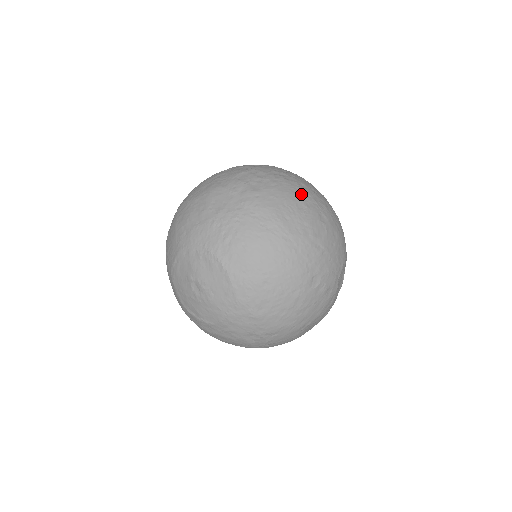
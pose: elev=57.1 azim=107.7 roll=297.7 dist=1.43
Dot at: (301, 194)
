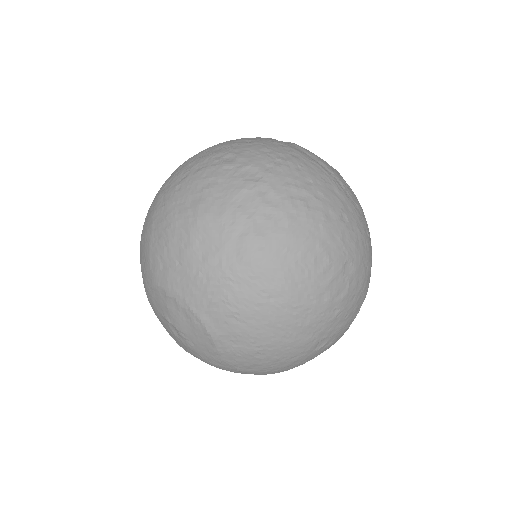
Dot at: (325, 237)
